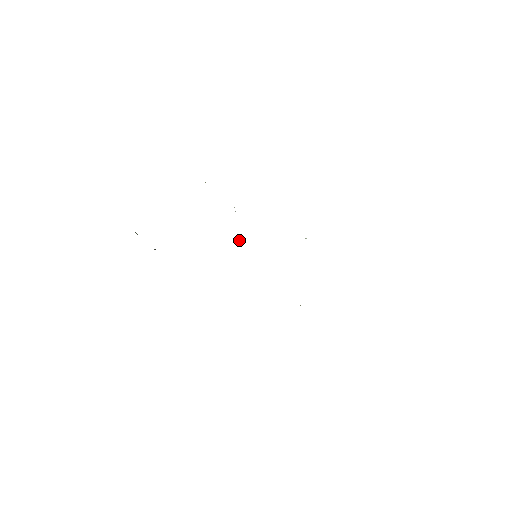
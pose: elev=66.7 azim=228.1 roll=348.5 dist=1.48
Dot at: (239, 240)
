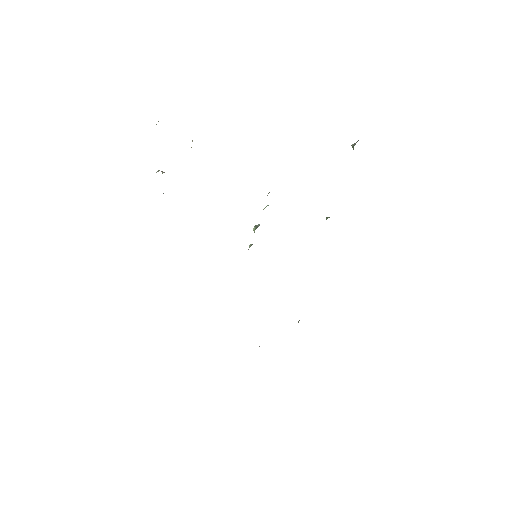
Dot at: occluded
